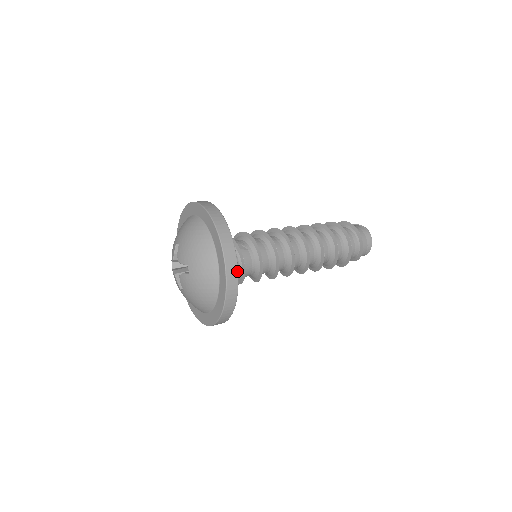
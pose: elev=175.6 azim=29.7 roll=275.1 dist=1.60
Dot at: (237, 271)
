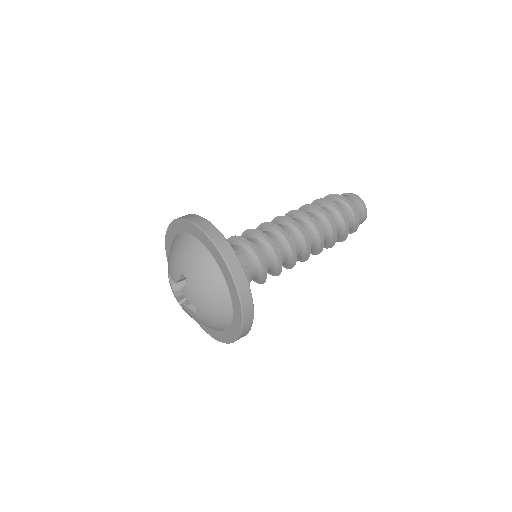
Dot at: (250, 329)
